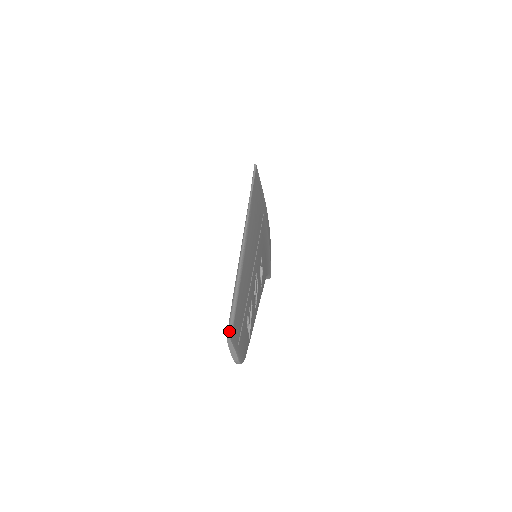
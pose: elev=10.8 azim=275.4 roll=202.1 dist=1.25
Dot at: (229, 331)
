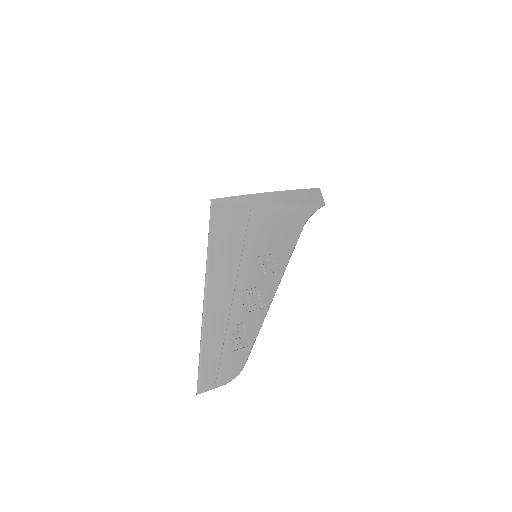
Dot at: (197, 389)
